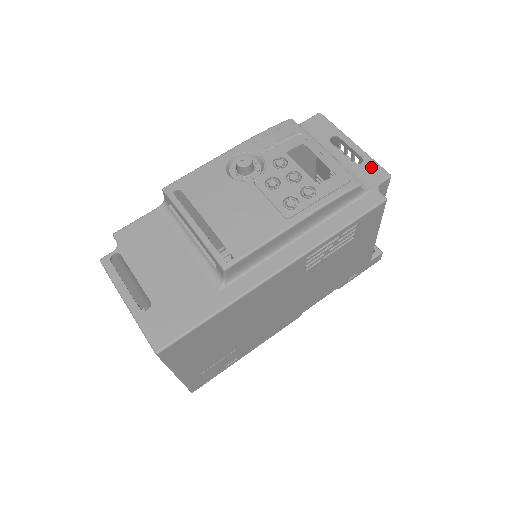
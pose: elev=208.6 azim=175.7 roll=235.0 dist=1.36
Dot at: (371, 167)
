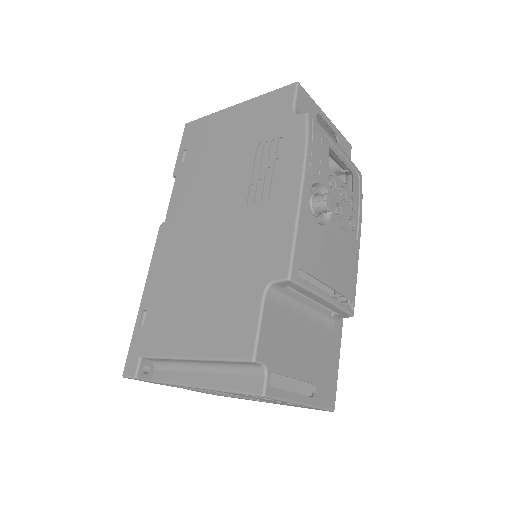
Dot at: (344, 143)
